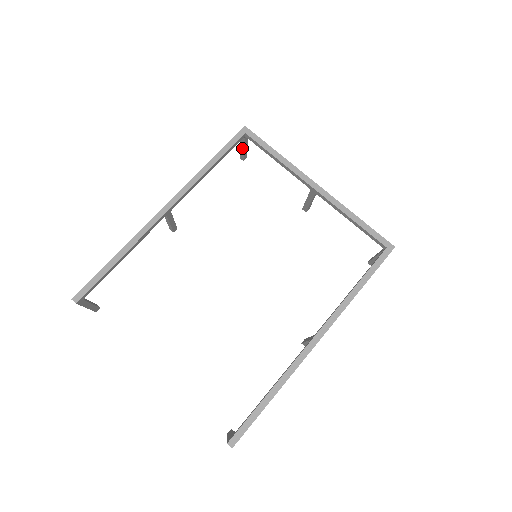
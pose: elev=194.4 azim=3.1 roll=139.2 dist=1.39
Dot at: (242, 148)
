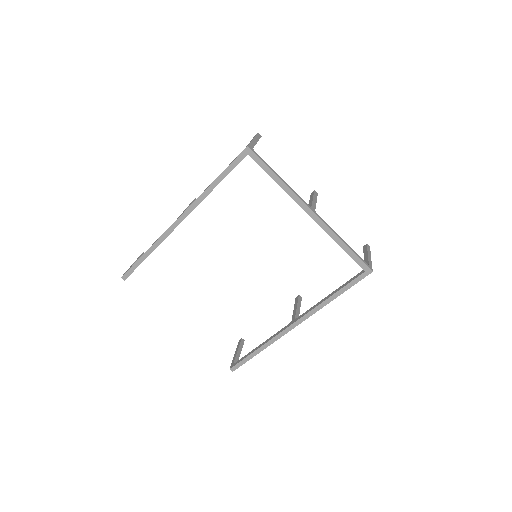
Dot at: occluded
